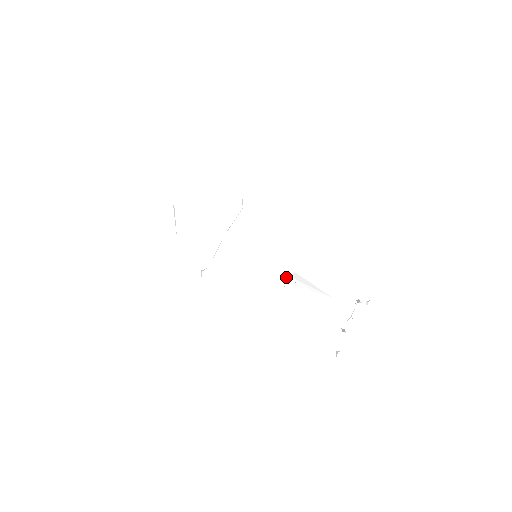
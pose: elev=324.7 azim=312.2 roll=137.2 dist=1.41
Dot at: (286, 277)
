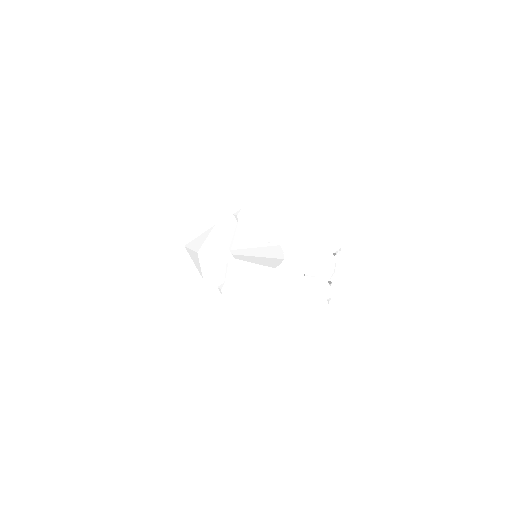
Dot at: (280, 261)
